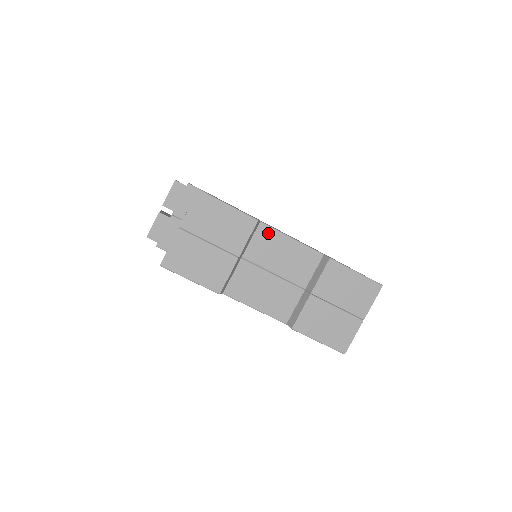
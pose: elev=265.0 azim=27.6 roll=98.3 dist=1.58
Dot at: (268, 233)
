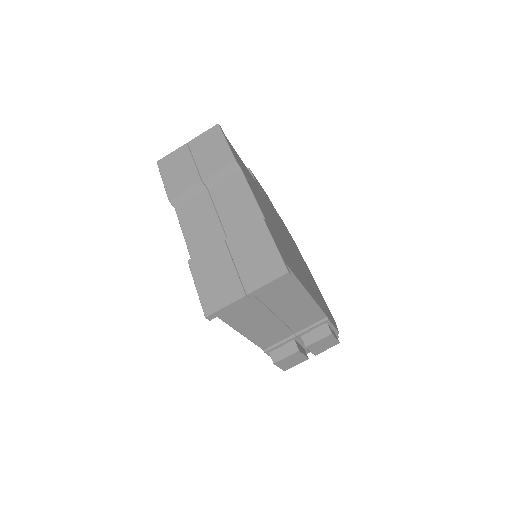
Dot at: (239, 180)
